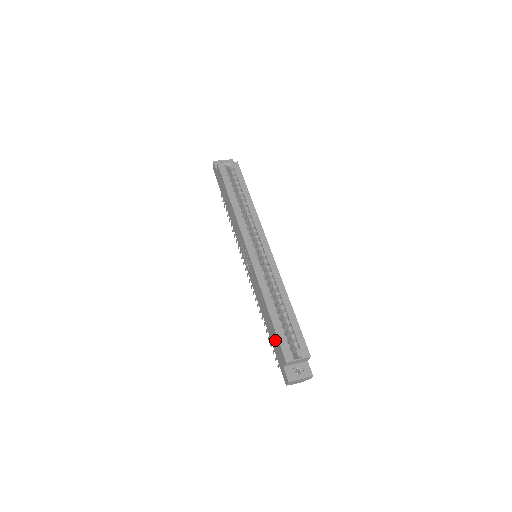
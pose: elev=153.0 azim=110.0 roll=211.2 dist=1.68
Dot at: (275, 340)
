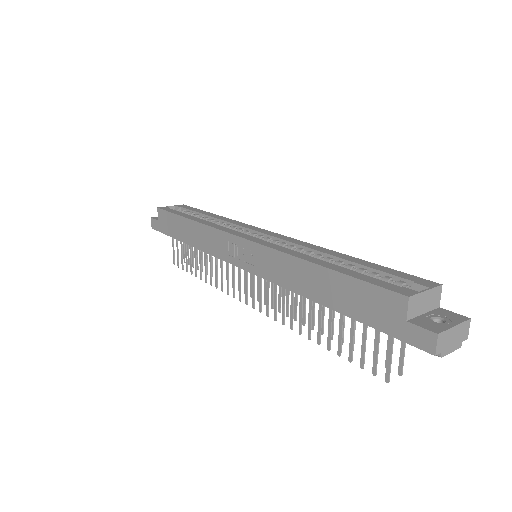
Dot at: (359, 296)
